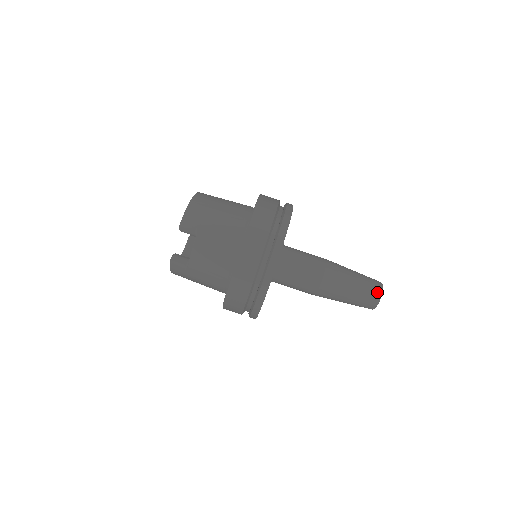
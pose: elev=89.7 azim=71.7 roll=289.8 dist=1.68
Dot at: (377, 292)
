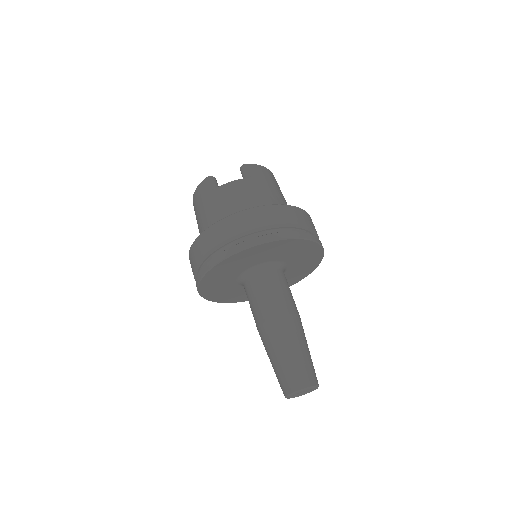
Dot at: (309, 380)
